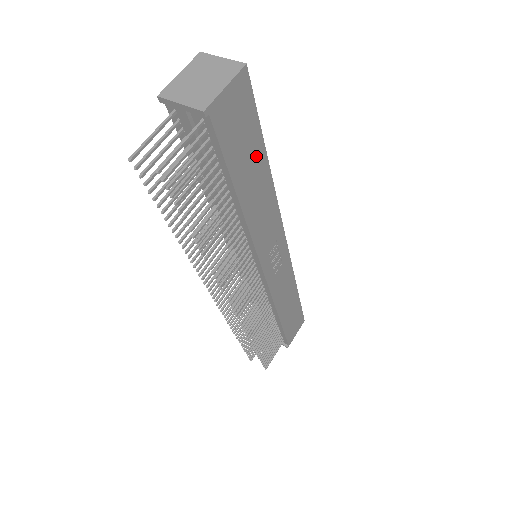
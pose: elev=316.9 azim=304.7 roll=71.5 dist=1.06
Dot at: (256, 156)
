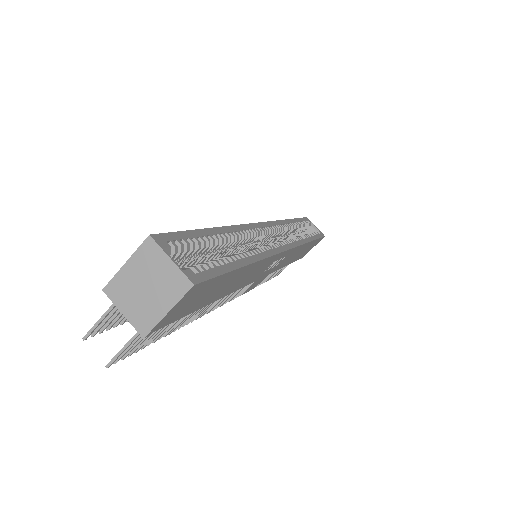
Dot at: (229, 279)
